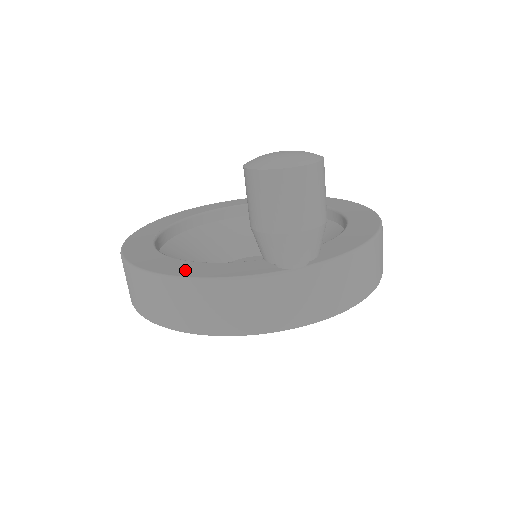
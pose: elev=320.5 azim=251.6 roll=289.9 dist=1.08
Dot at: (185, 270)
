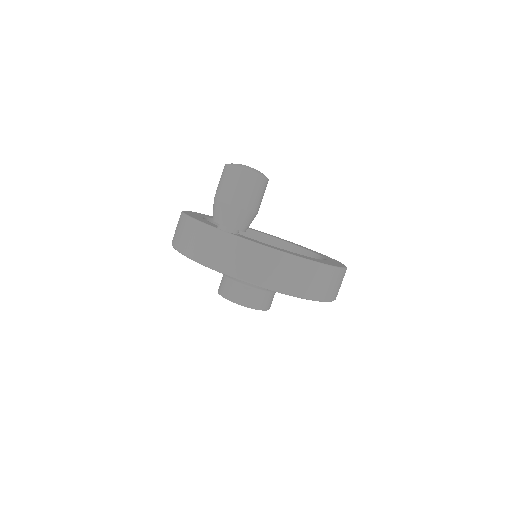
Dot at: (192, 215)
